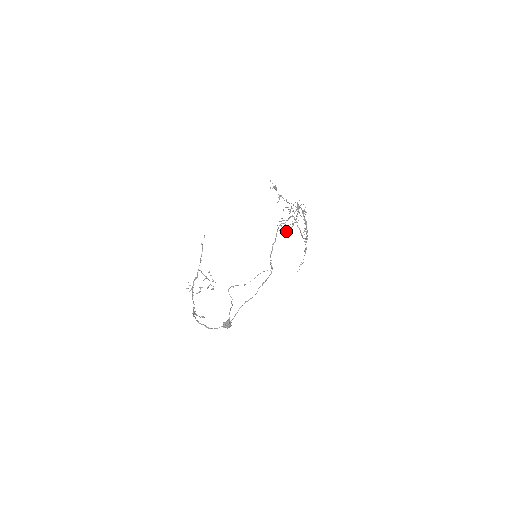
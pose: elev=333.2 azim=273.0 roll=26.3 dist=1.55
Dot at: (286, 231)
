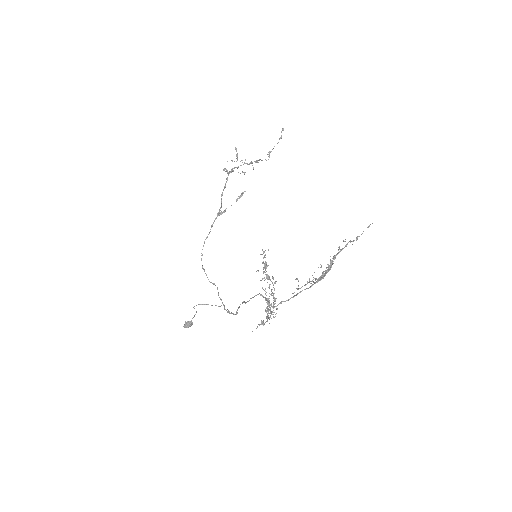
Dot at: occluded
